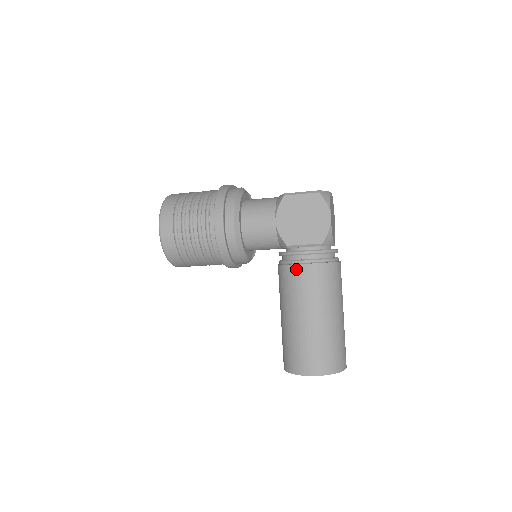
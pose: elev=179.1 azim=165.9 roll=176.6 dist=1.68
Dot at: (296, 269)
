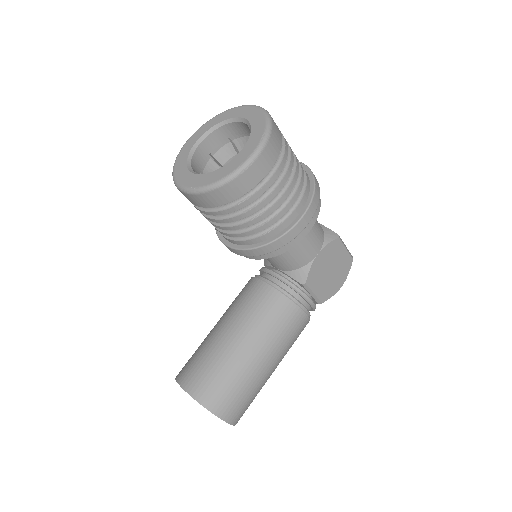
Dot at: (297, 313)
